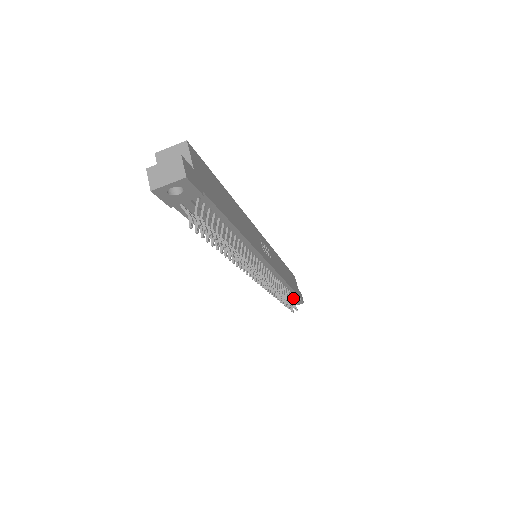
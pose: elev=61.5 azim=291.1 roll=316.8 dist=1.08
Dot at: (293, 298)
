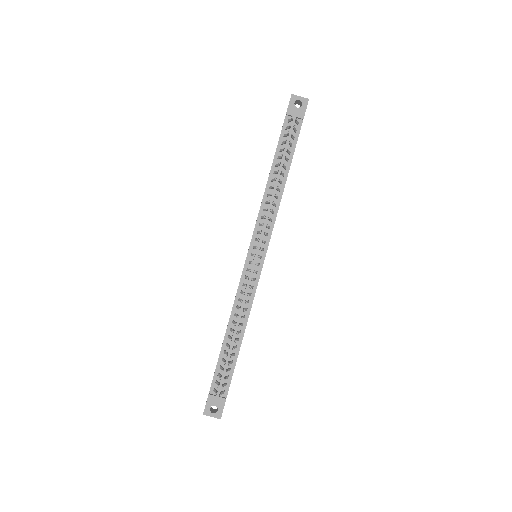
Dot at: (227, 376)
